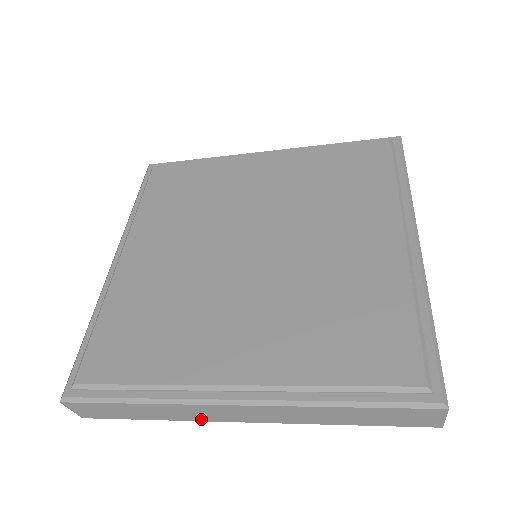
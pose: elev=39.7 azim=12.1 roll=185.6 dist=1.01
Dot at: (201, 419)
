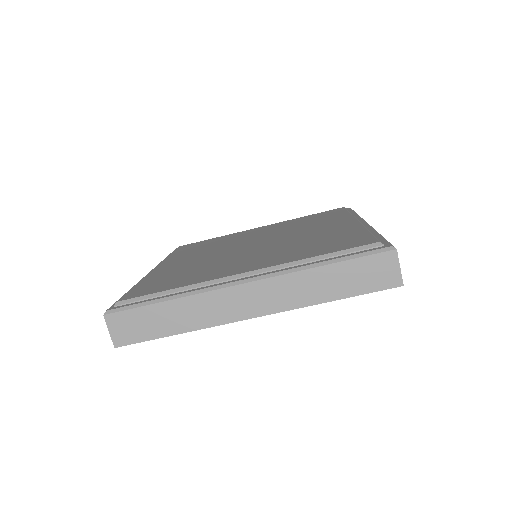
Dot at: (217, 321)
